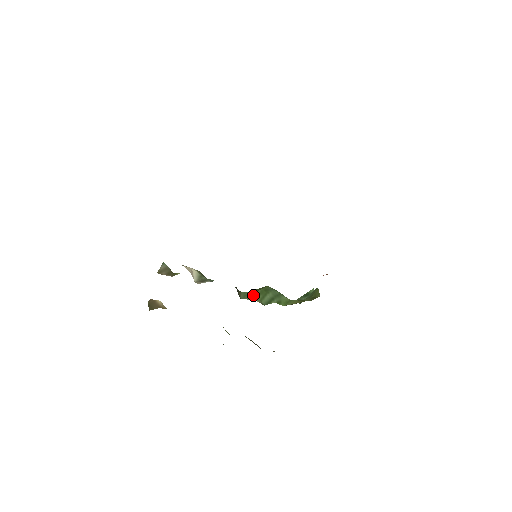
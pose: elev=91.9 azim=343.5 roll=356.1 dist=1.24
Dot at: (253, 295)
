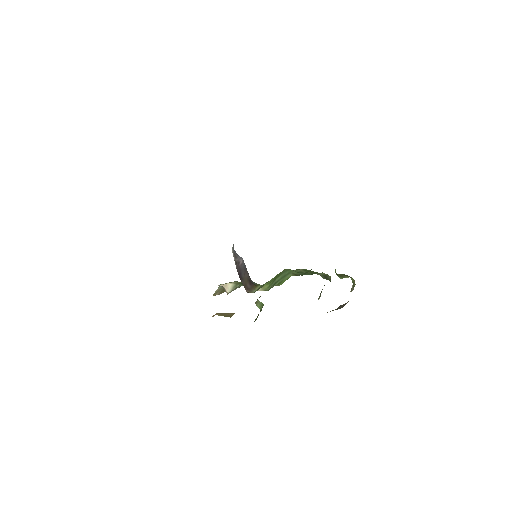
Dot at: (263, 285)
